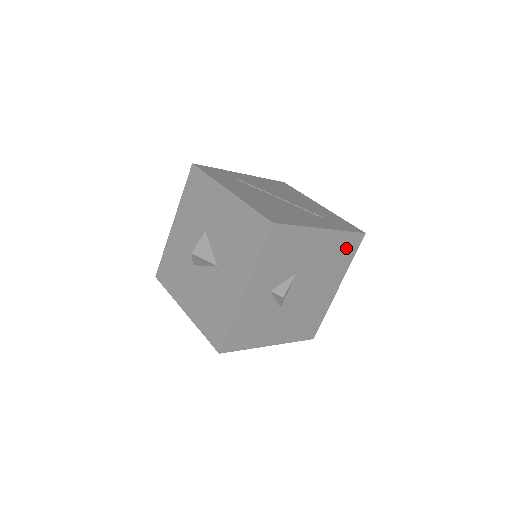
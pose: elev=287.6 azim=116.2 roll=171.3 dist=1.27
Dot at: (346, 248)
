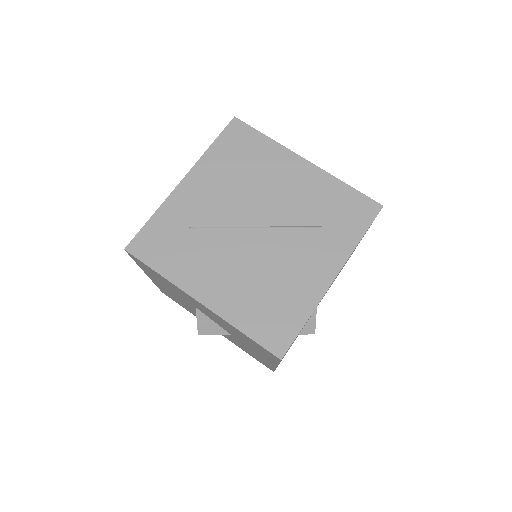
Dot at: (363, 236)
